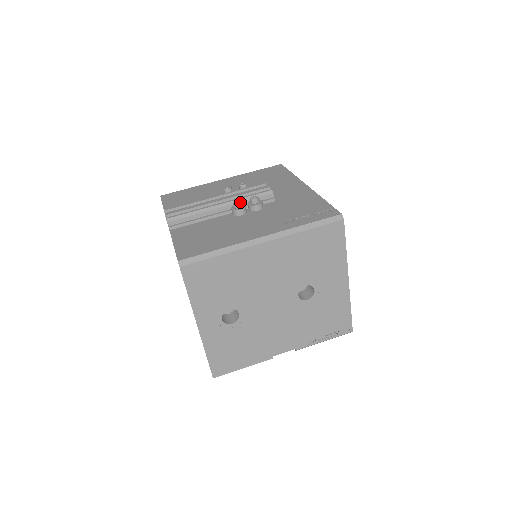
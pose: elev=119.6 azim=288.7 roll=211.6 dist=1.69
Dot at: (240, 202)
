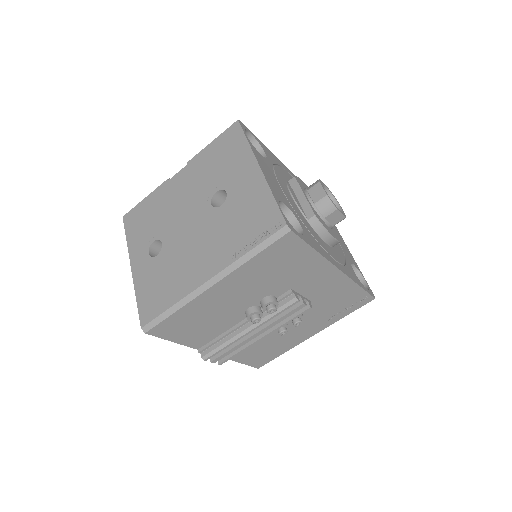
Dot at: occluded
